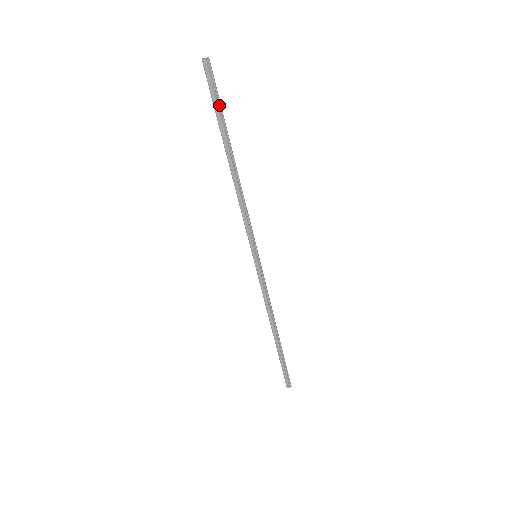
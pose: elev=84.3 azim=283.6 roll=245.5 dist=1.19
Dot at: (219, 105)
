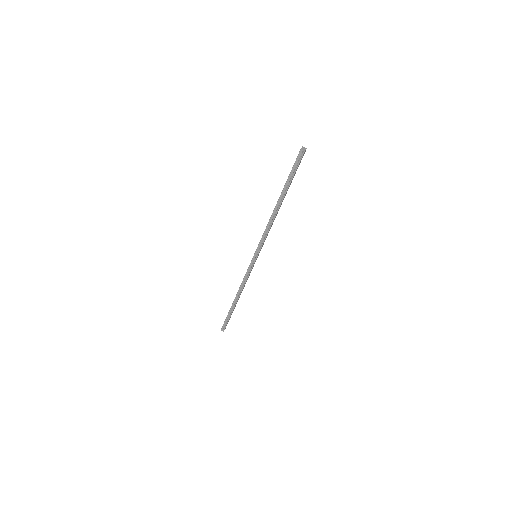
Dot at: (293, 175)
